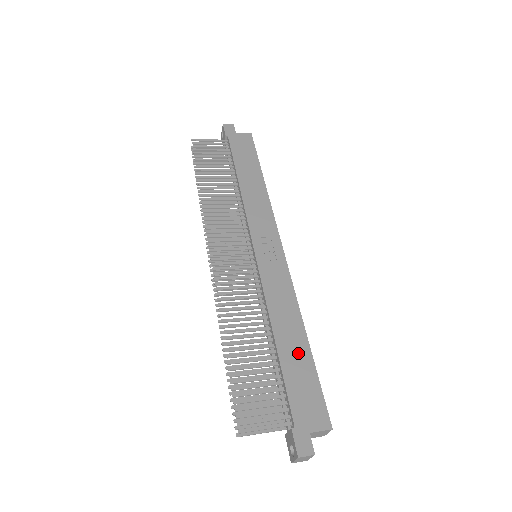
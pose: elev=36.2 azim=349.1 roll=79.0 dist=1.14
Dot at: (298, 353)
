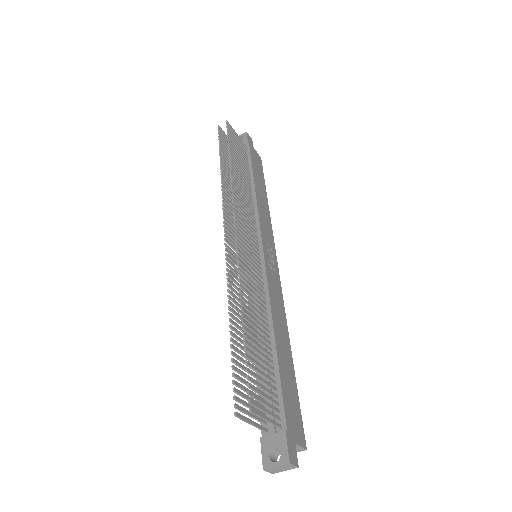
Dot at: (288, 363)
